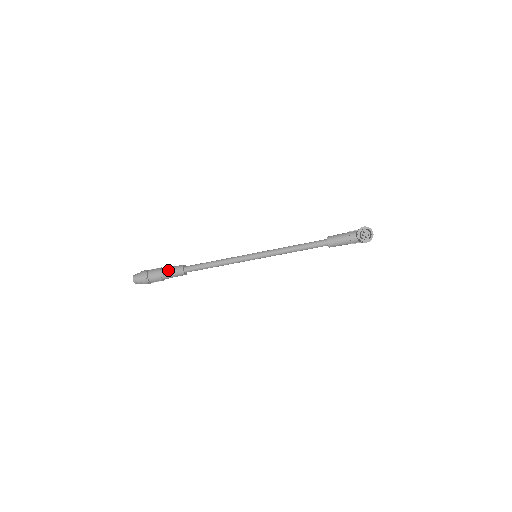
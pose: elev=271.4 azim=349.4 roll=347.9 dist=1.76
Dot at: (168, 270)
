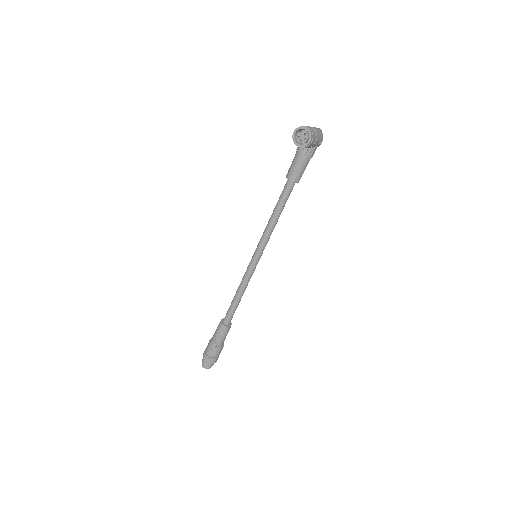
Dot at: (215, 336)
